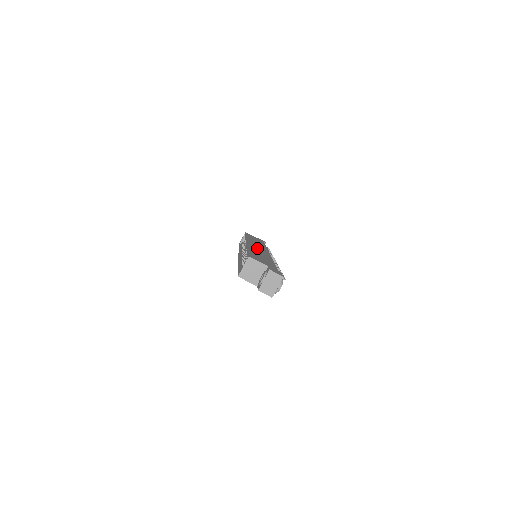
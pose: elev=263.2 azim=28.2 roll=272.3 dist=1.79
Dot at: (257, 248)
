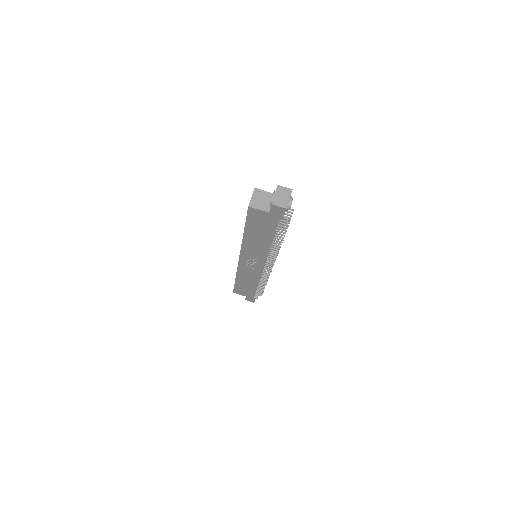
Dot at: occluded
